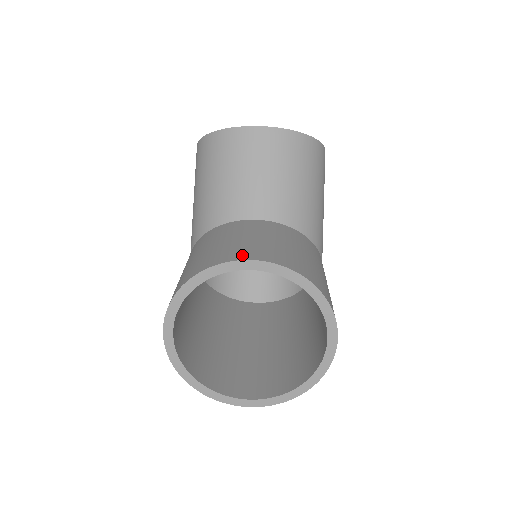
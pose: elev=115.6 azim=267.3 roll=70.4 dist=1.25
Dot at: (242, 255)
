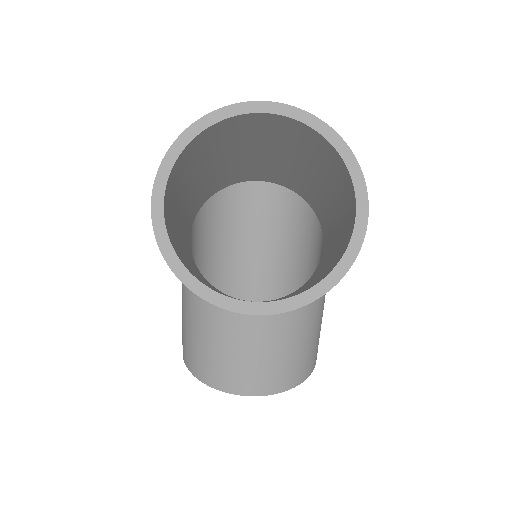
Dot at: (239, 388)
